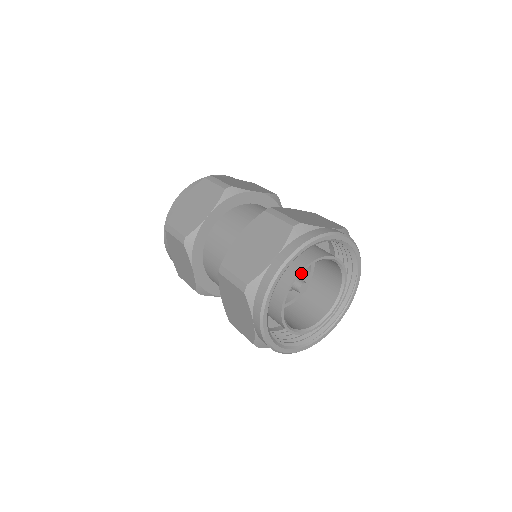
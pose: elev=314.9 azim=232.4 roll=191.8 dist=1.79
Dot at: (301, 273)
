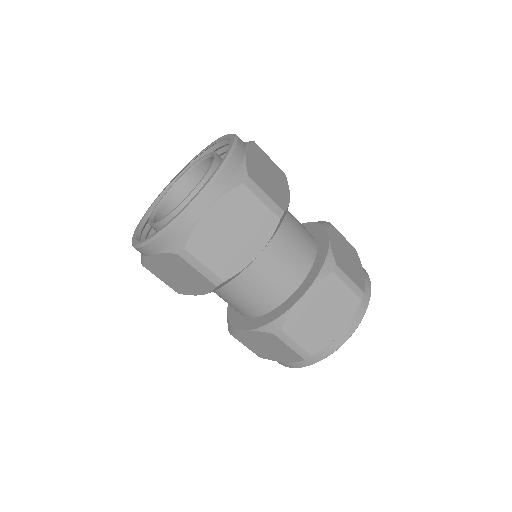
Dot at: occluded
